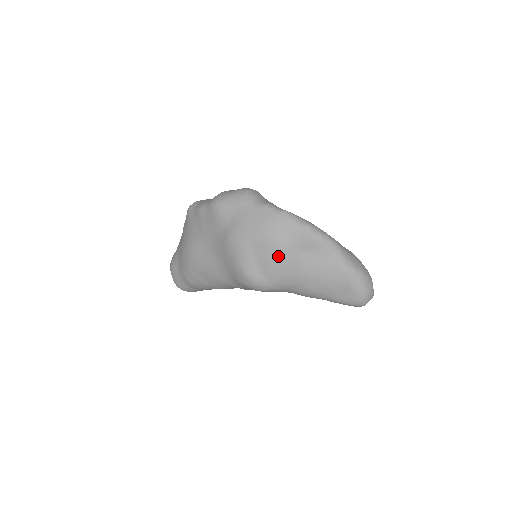
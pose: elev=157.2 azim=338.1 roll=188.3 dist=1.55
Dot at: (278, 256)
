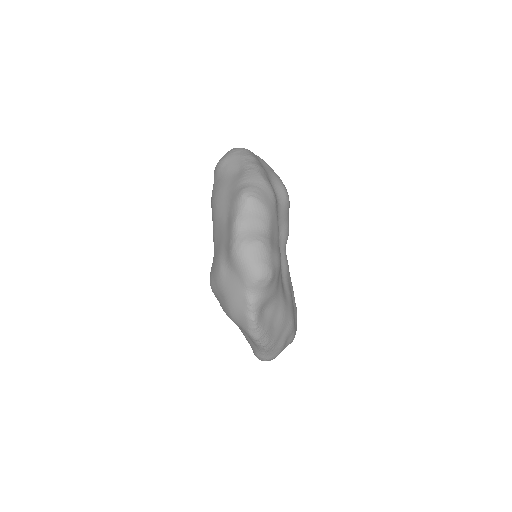
Dot at: (227, 315)
